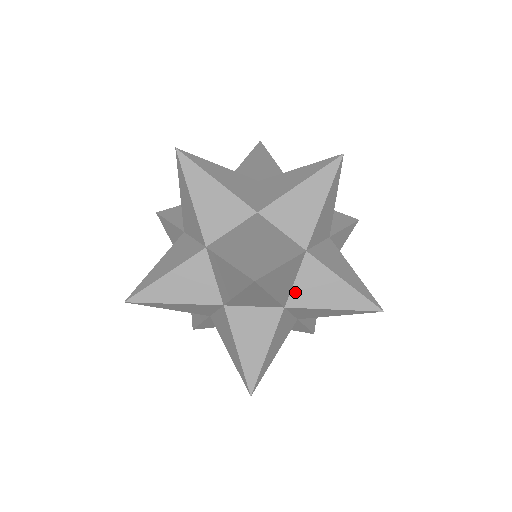
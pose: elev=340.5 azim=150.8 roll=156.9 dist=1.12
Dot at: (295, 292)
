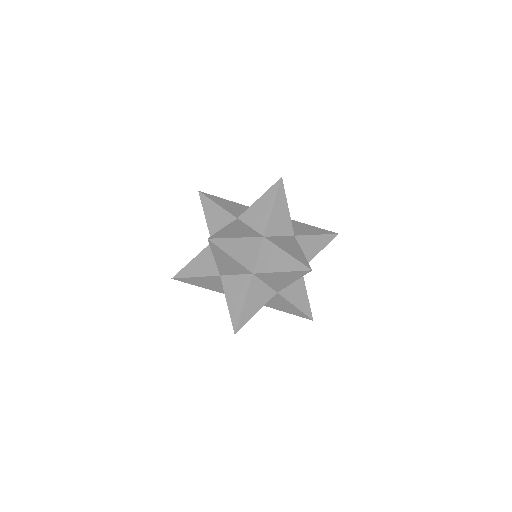
Dot at: occluded
